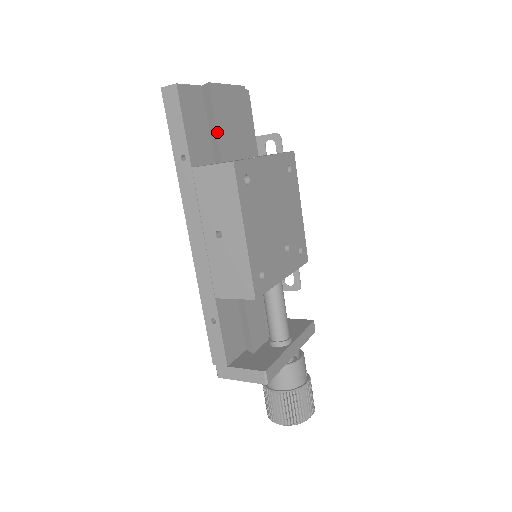
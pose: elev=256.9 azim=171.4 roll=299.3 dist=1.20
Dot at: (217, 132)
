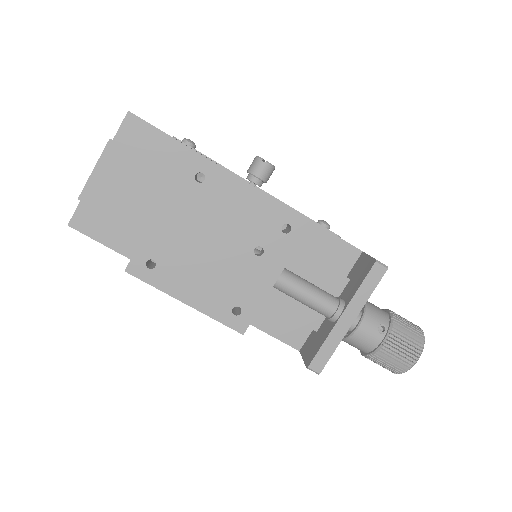
Dot at: (121, 221)
